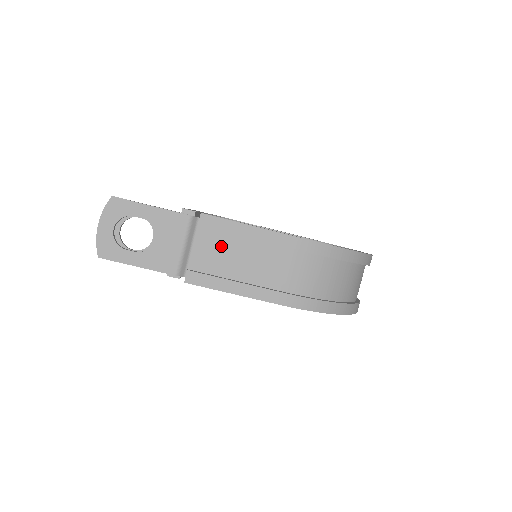
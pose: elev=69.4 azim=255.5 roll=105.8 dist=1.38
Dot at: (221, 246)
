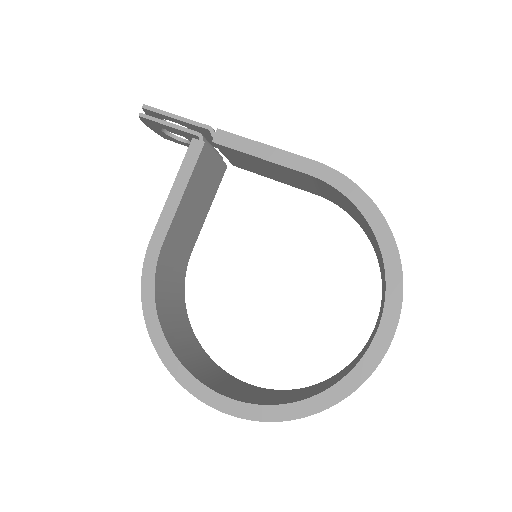
Dot at: occluded
